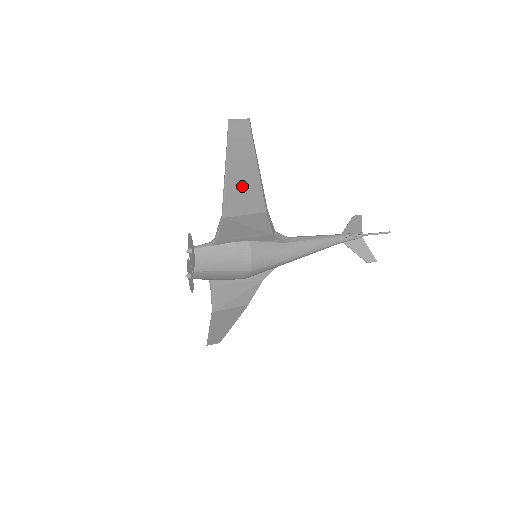
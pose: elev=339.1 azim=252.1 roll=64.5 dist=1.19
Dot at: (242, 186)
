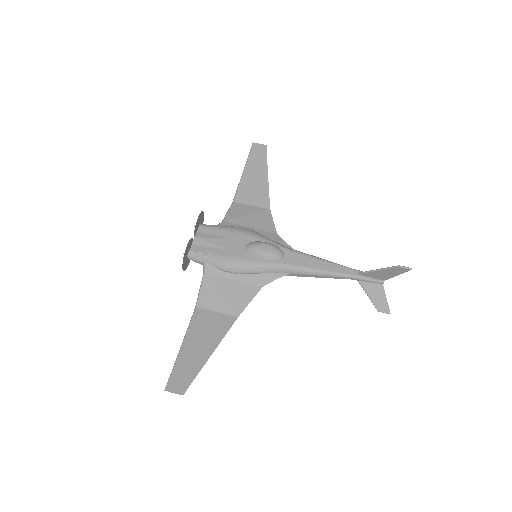
Dot at: (202, 338)
